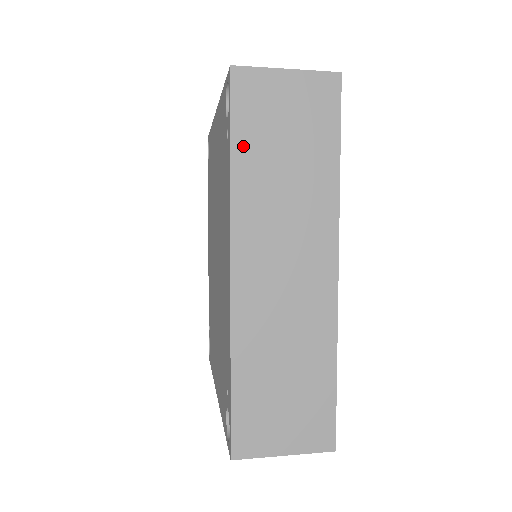
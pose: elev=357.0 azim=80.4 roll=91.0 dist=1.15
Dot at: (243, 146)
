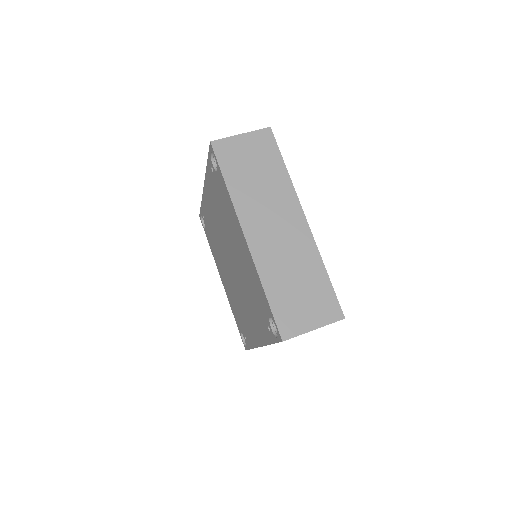
Dot at: occluded
